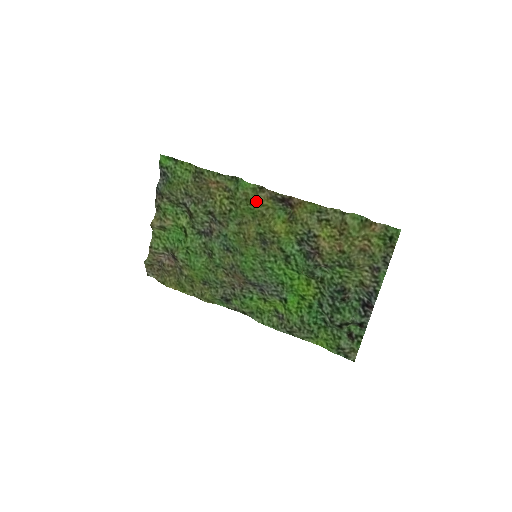
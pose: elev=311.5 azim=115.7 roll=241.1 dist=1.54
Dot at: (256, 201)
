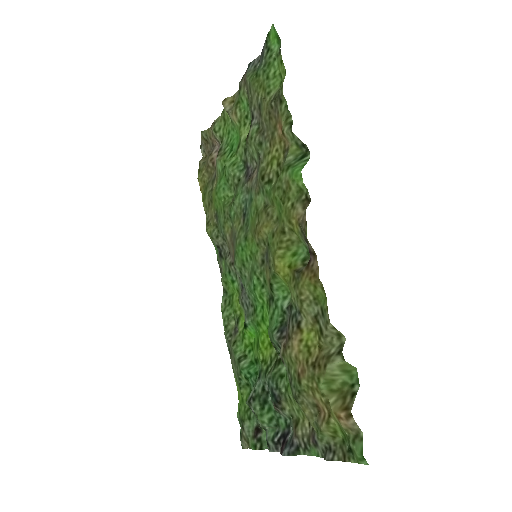
Dot at: (289, 207)
